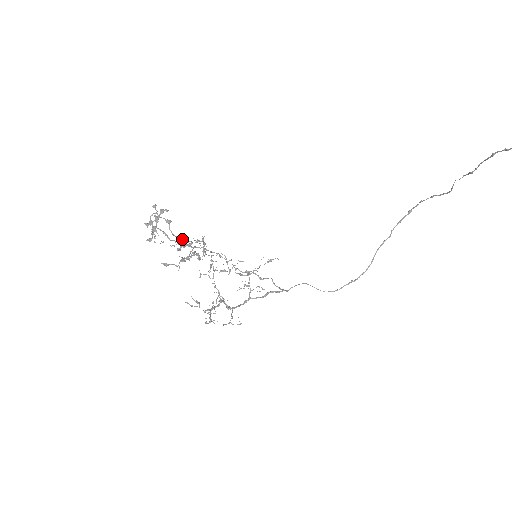
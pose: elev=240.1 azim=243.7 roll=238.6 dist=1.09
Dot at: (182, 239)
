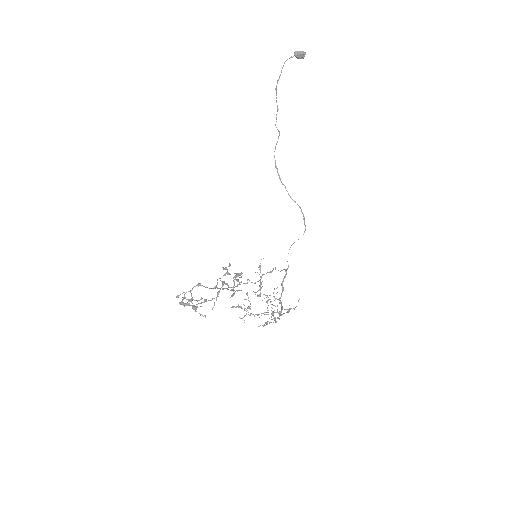
Dot at: (217, 287)
